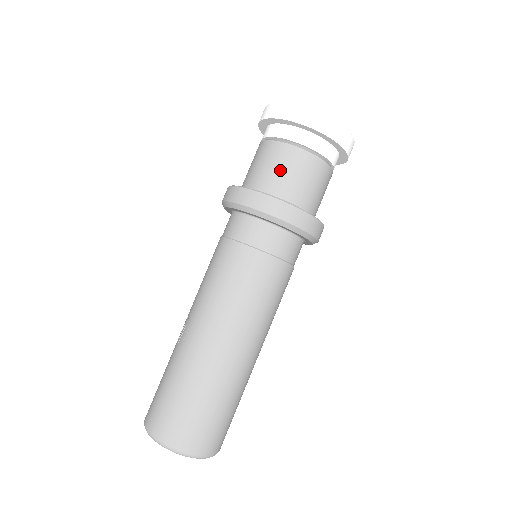
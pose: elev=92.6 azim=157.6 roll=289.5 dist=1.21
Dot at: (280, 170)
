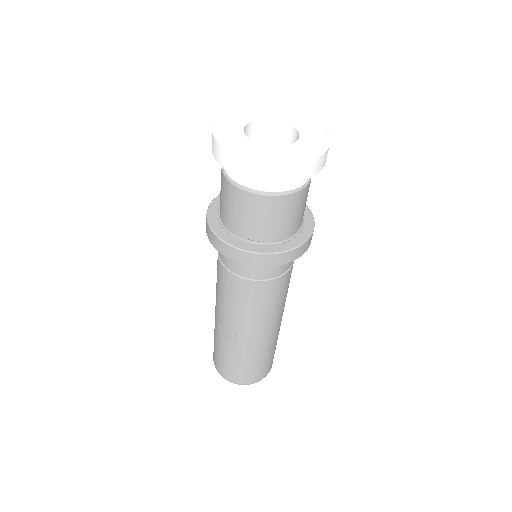
Dot at: (281, 220)
